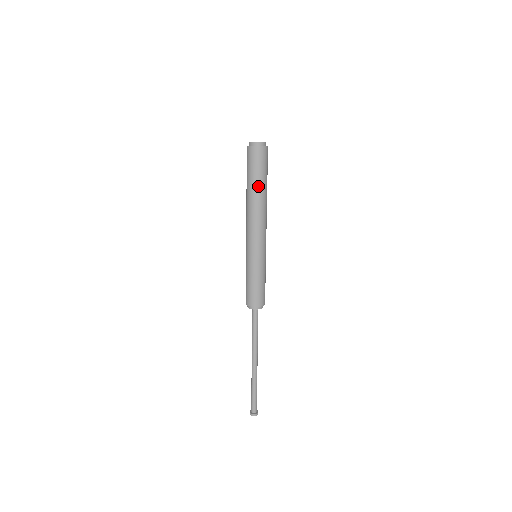
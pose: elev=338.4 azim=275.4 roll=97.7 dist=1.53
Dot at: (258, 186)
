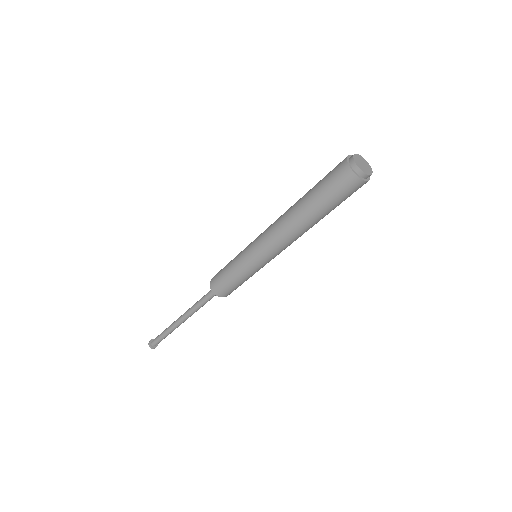
Dot at: (312, 207)
